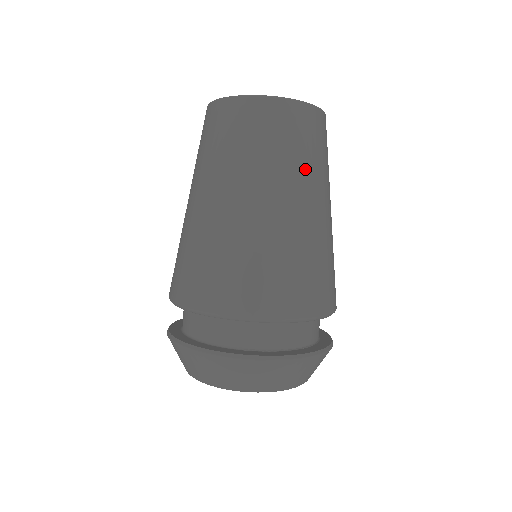
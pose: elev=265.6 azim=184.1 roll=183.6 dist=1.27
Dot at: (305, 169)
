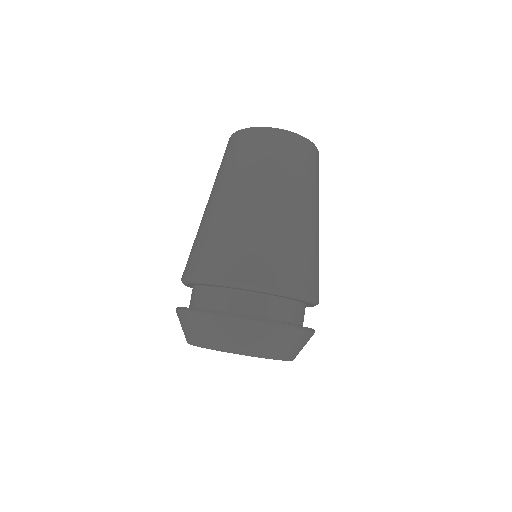
Dot at: (318, 195)
